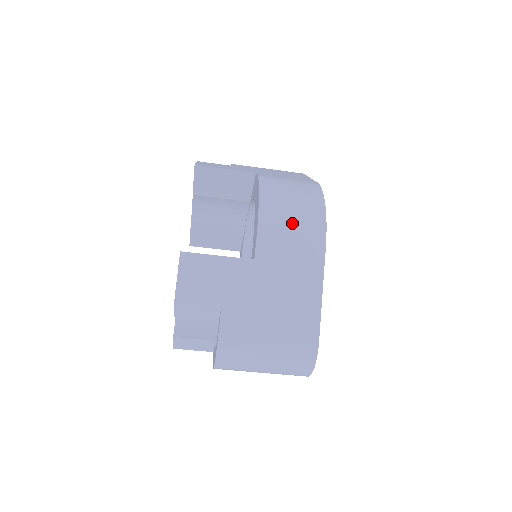
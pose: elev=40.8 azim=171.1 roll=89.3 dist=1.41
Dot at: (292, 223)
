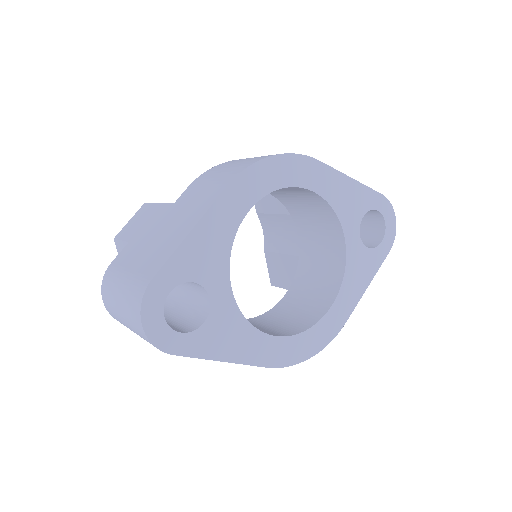
Dot at: (222, 171)
